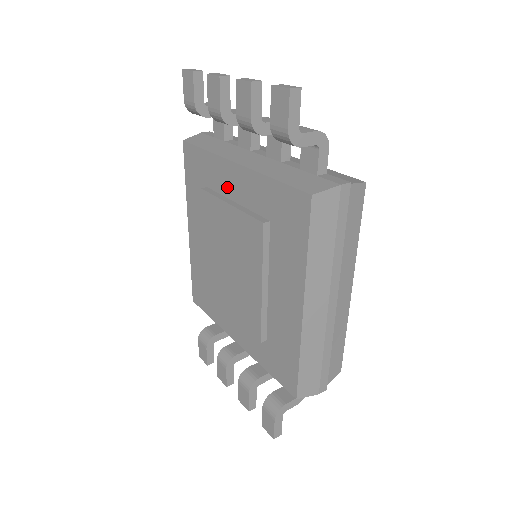
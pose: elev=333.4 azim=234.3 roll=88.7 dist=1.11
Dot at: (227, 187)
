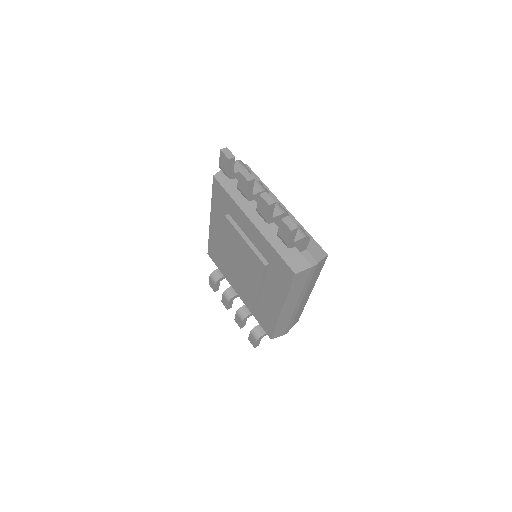
Dot at: (243, 227)
